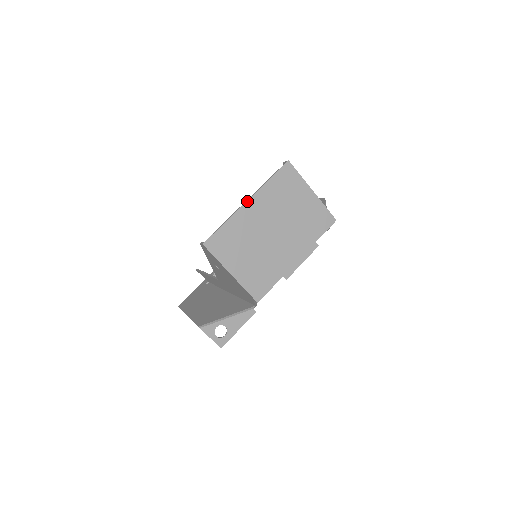
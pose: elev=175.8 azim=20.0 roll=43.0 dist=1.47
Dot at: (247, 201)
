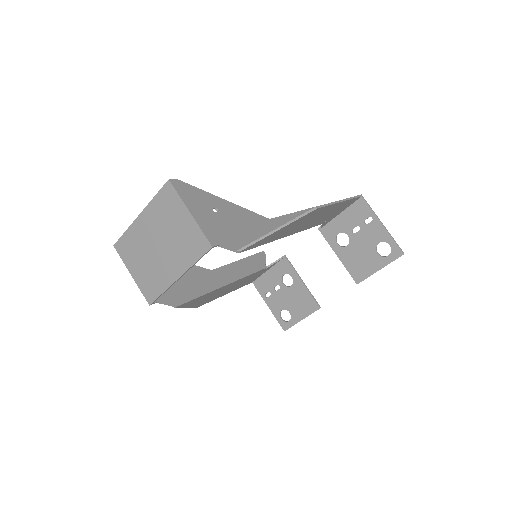
Dot at: (139, 215)
